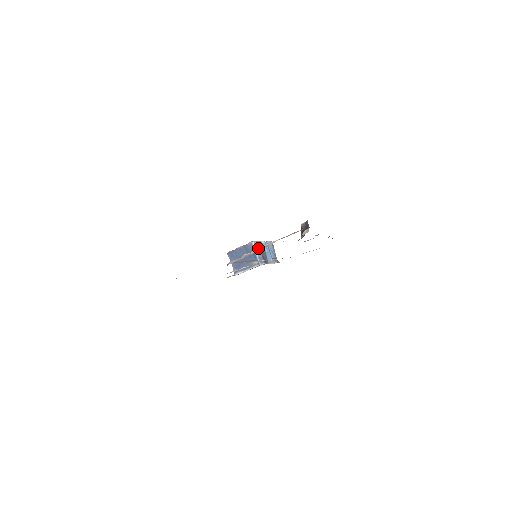
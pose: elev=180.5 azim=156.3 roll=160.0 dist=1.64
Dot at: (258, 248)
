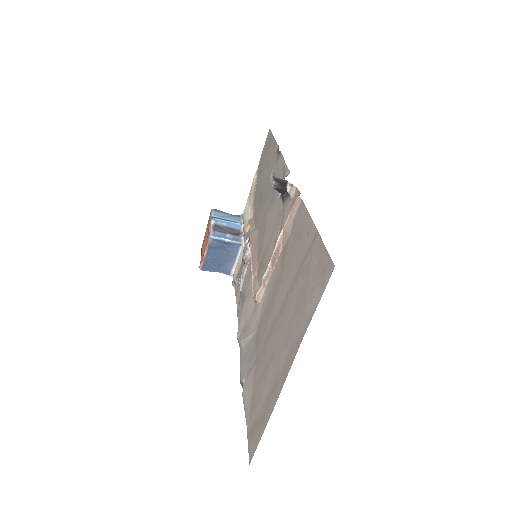
Dot at: occluded
